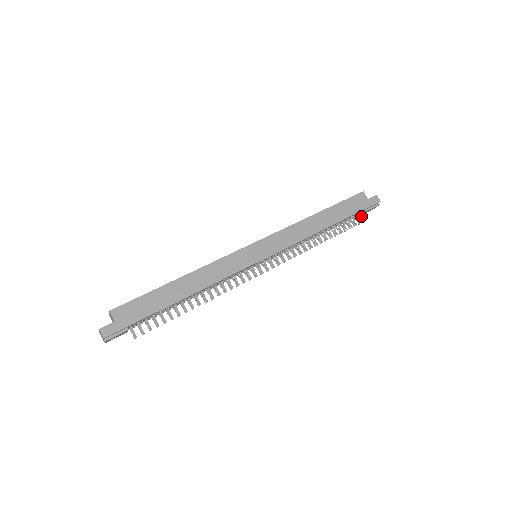
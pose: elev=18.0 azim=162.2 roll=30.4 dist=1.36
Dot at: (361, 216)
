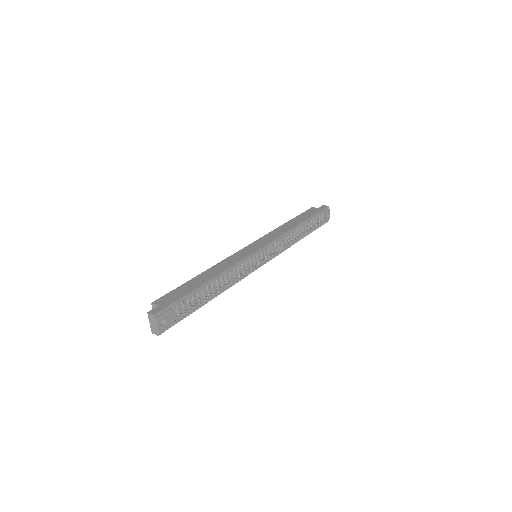
Dot at: occluded
